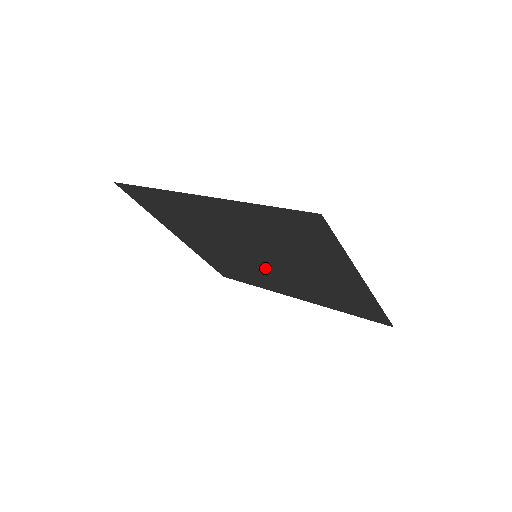
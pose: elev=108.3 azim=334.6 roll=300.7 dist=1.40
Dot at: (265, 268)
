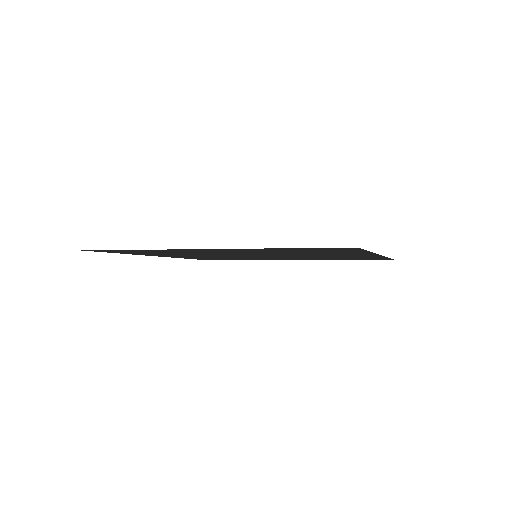
Dot at: (263, 257)
